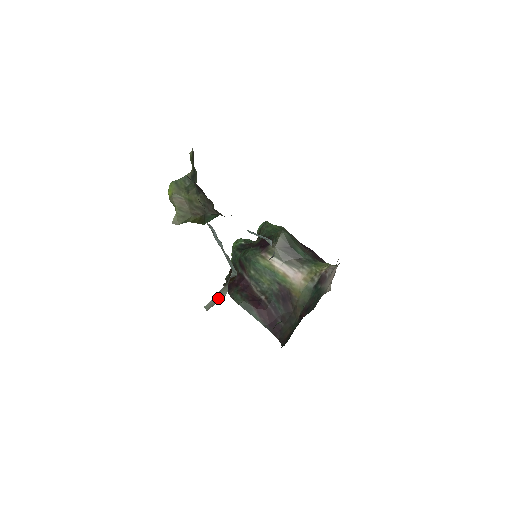
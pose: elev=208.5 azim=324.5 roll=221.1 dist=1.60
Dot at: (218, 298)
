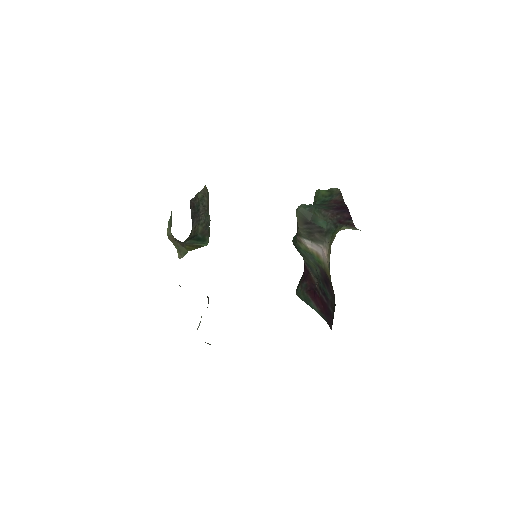
Dot at: occluded
